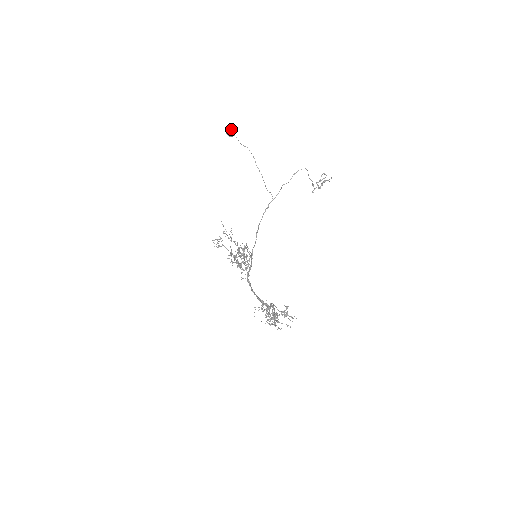
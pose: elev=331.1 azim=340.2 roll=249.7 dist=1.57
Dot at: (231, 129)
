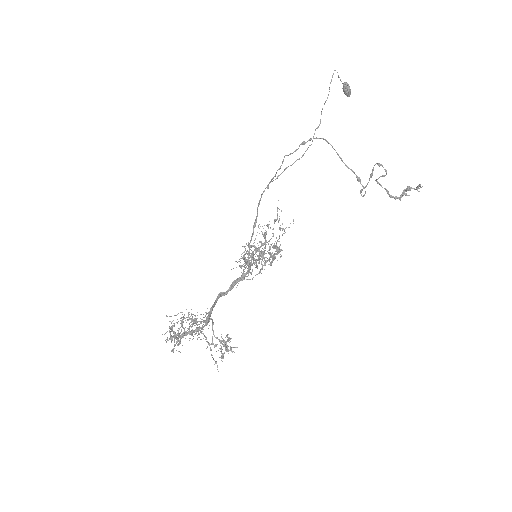
Dot at: (331, 79)
